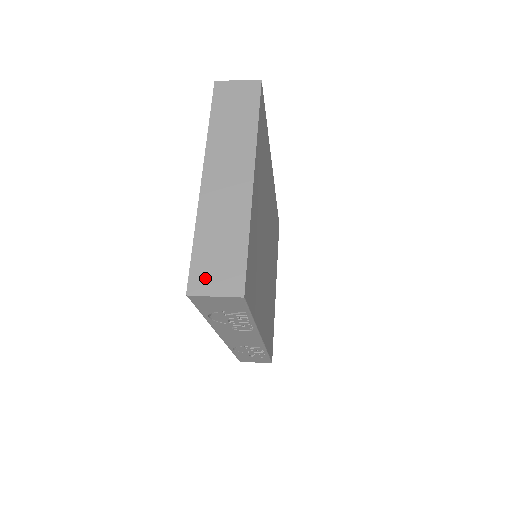
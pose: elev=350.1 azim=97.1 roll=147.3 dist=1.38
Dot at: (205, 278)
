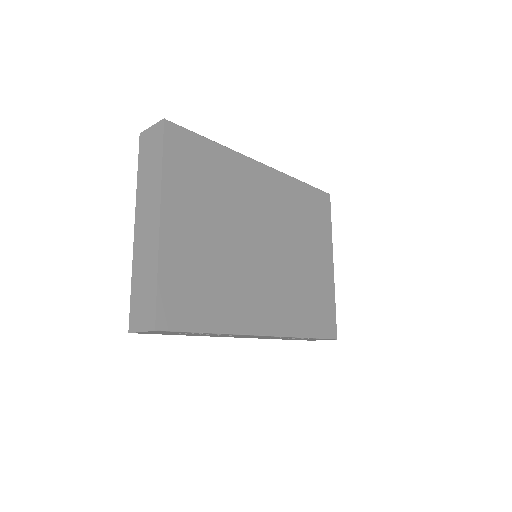
Dot at: (136, 317)
